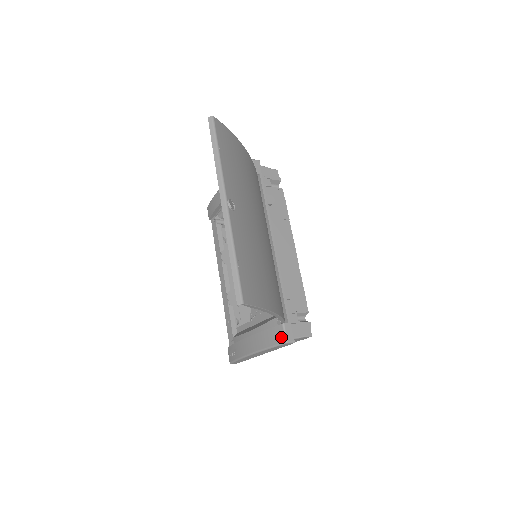
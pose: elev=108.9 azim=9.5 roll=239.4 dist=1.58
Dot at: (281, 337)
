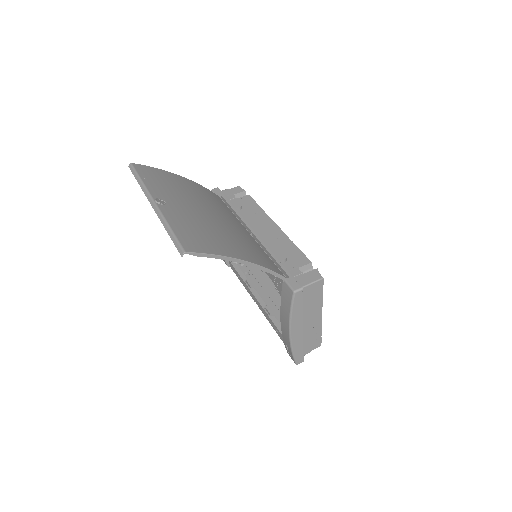
Dot at: (289, 292)
